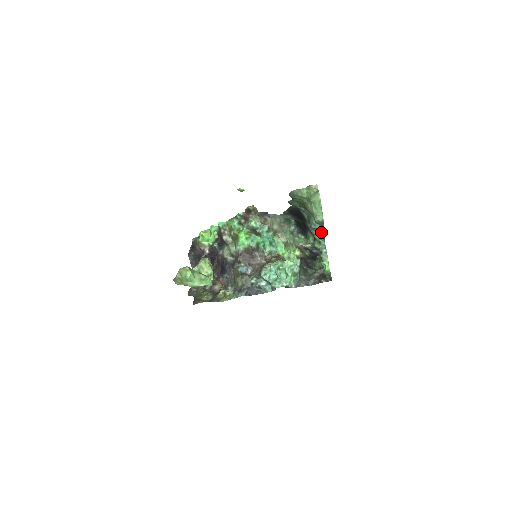
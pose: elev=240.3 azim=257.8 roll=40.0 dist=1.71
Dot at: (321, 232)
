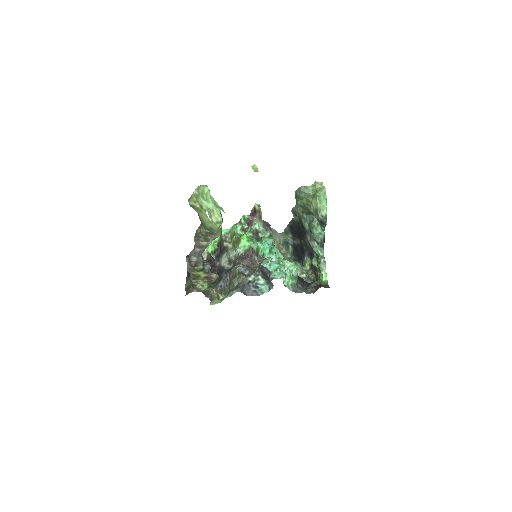
Dot at: (321, 239)
